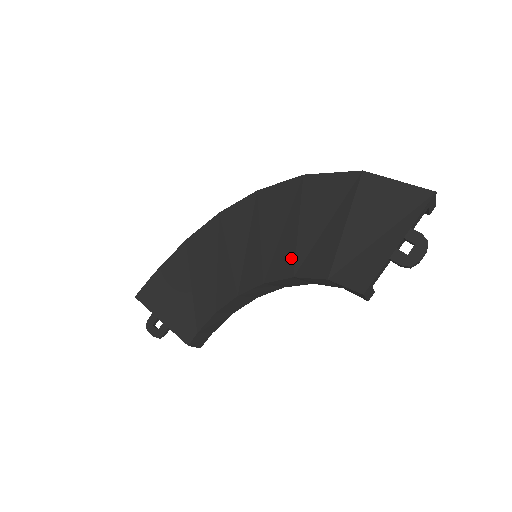
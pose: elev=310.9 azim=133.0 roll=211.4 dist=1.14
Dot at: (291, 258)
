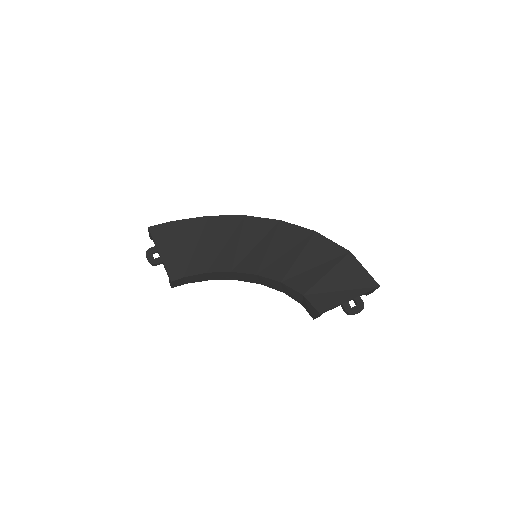
Dot at: (284, 271)
